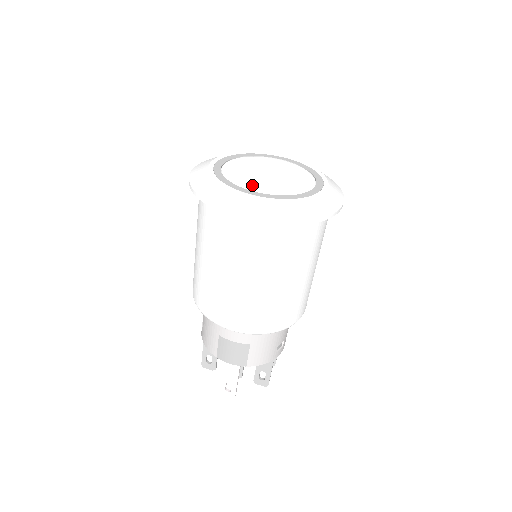
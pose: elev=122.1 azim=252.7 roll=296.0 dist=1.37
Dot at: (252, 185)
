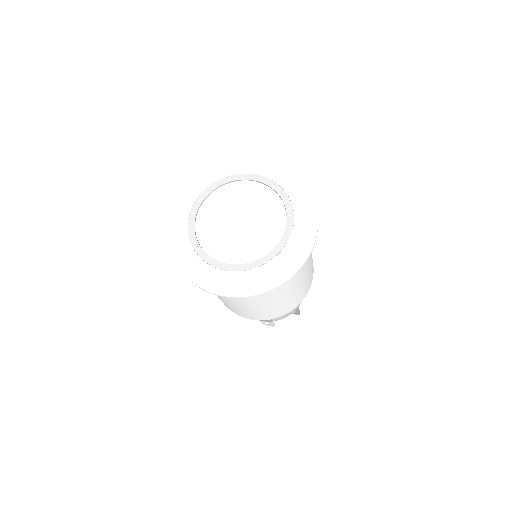
Dot at: (223, 251)
